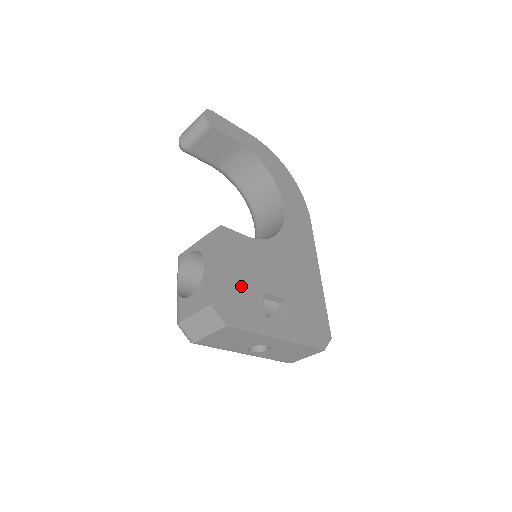
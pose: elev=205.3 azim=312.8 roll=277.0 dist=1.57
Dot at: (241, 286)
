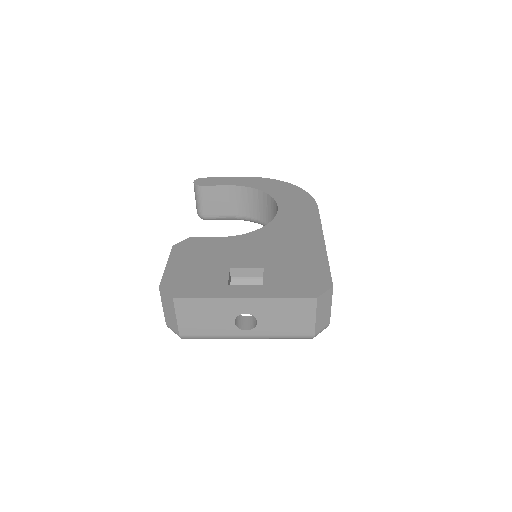
Dot at: (201, 270)
